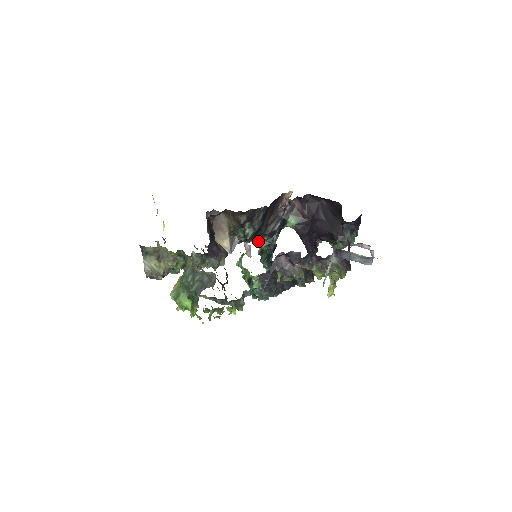
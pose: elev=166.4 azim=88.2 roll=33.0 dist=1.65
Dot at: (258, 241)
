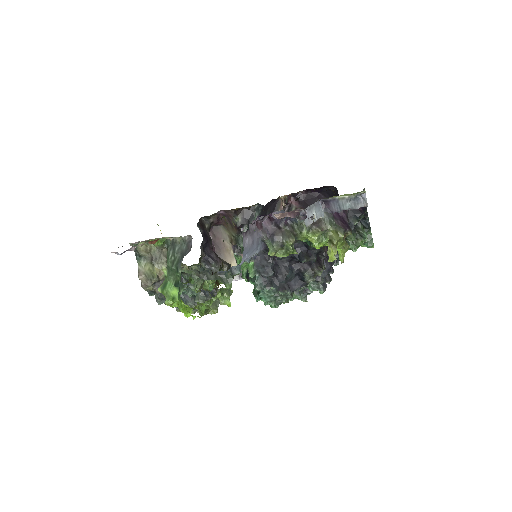
Dot at: occluded
